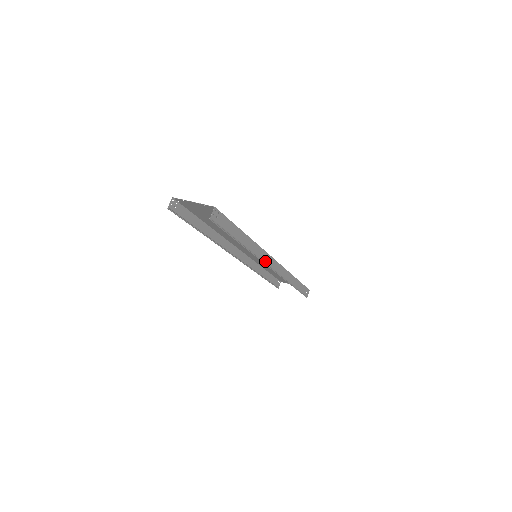
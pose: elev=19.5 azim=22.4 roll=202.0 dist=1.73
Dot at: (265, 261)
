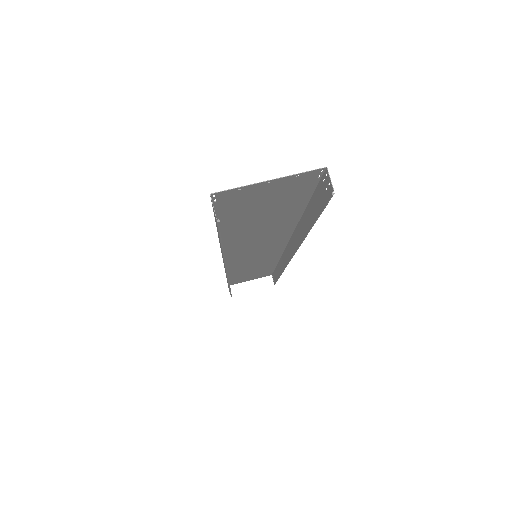
Dot at: (293, 252)
